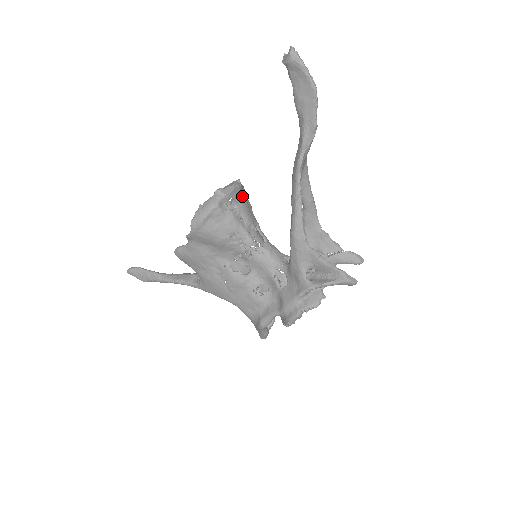
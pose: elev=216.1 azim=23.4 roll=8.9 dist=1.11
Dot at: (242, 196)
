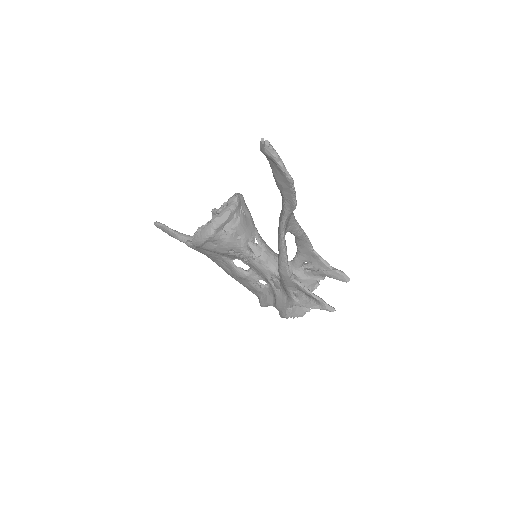
Dot at: (239, 215)
